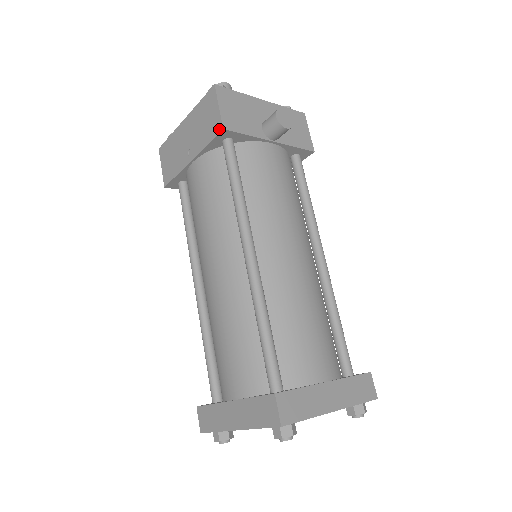
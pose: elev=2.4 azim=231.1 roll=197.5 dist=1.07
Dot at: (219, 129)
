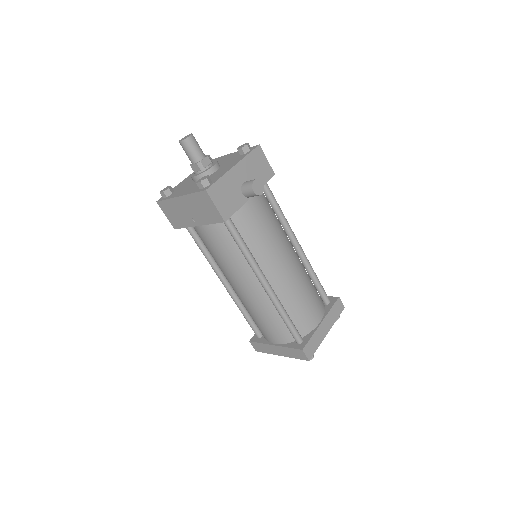
Dot at: (221, 221)
